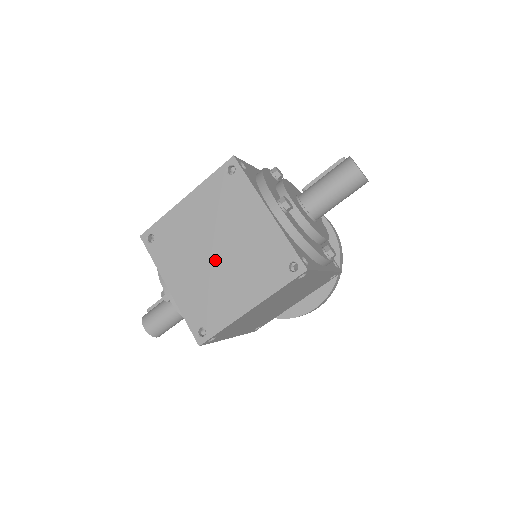
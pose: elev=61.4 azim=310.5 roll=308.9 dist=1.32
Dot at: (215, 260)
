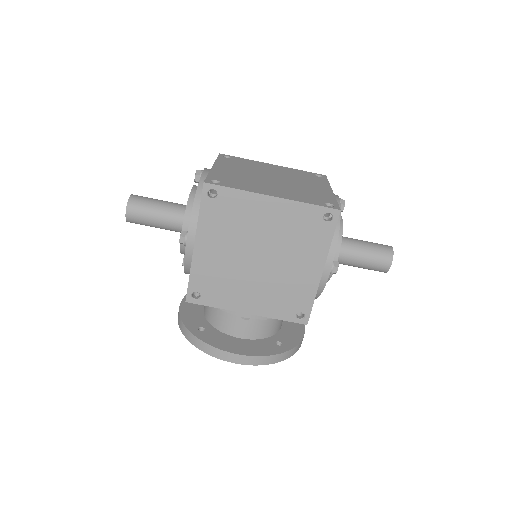
Dot at: (268, 179)
